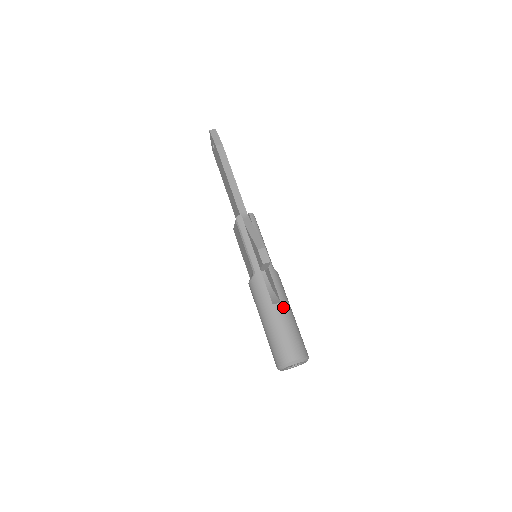
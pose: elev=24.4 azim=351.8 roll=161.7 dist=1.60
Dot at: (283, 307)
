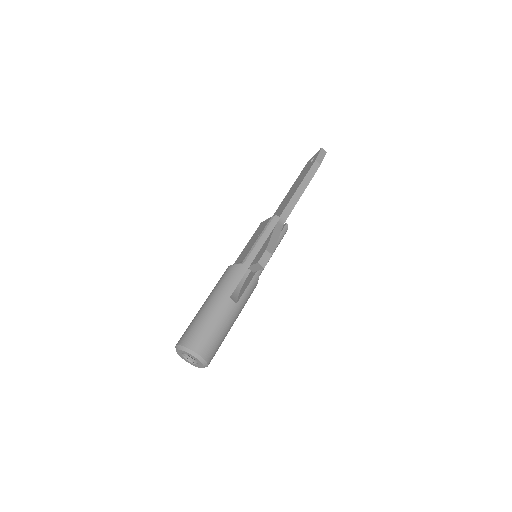
Dot at: (234, 309)
